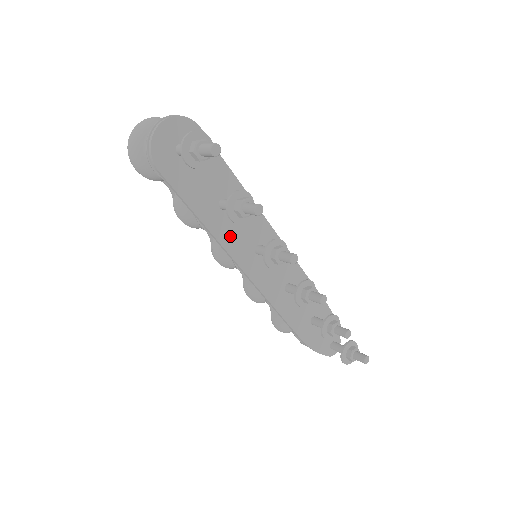
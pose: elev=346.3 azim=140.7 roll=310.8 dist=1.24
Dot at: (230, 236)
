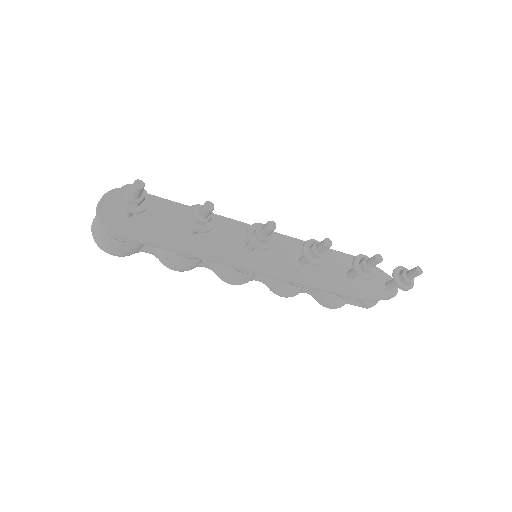
Dot at: (216, 250)
